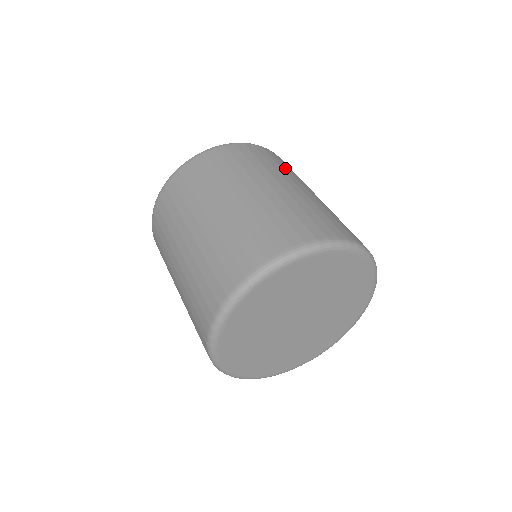
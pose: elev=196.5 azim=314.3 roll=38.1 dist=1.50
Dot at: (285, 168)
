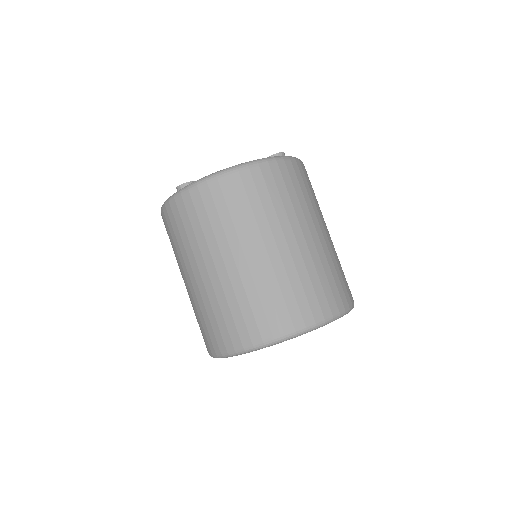
Dot at: (303, 198)
